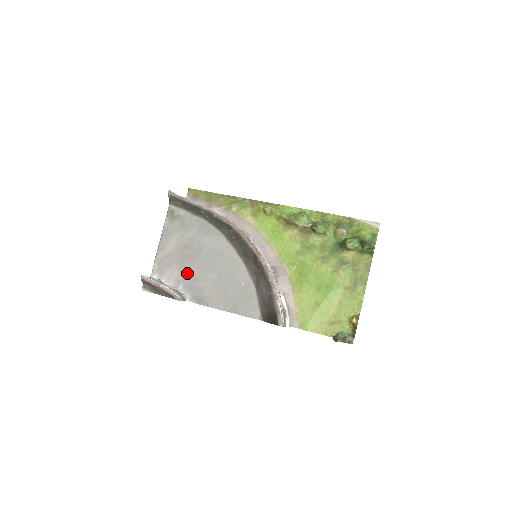
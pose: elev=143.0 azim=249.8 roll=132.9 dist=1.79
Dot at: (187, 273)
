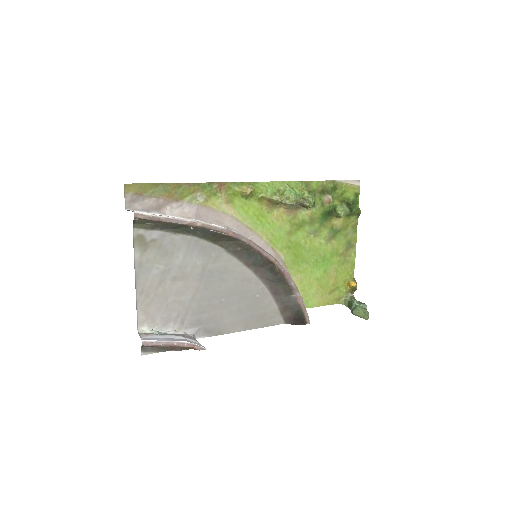
Dot at: (189, 309)
